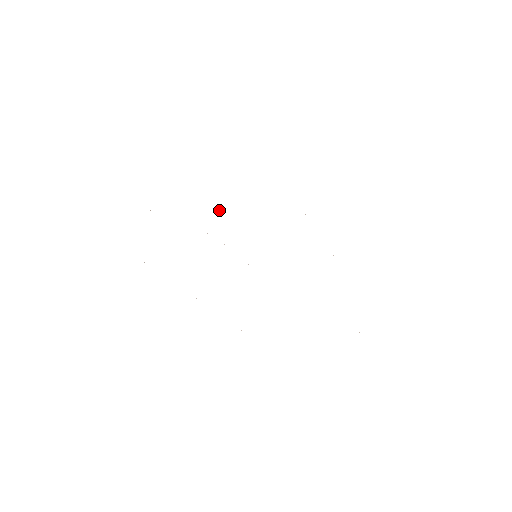
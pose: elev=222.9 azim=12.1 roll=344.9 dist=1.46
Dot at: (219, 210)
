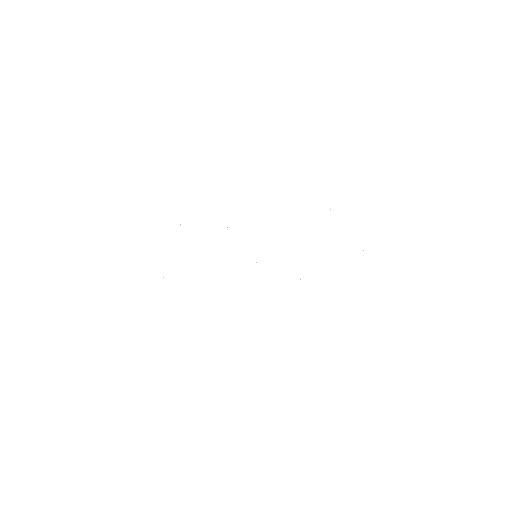
Dot at: occluded
